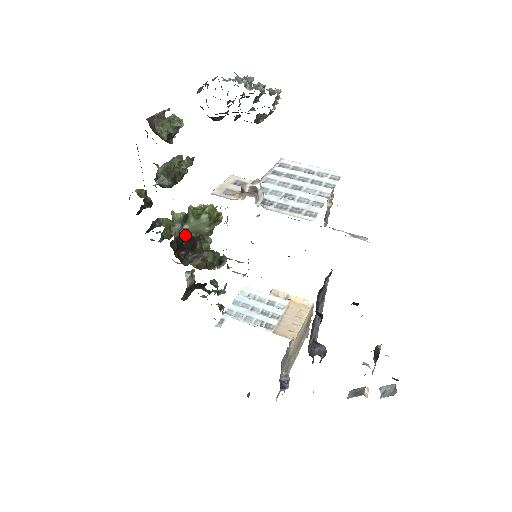
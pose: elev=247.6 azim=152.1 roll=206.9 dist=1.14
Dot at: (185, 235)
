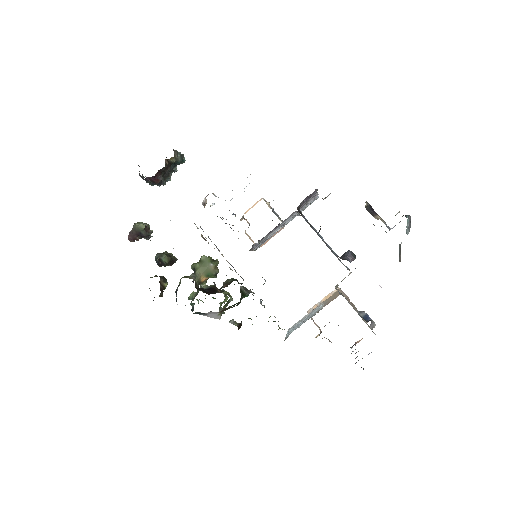
Dot at: occluded
